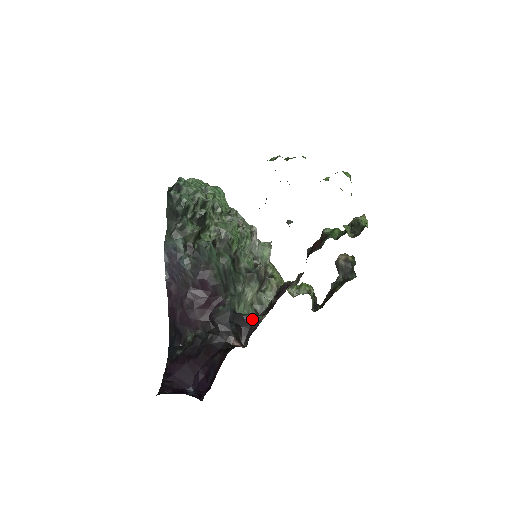
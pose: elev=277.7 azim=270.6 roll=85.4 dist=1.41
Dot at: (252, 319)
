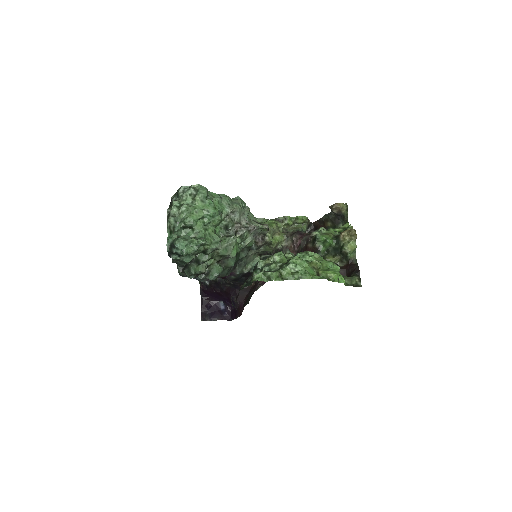
Dot at: occluded
